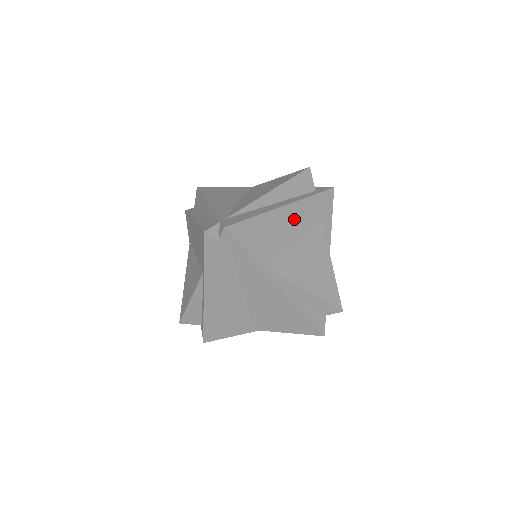
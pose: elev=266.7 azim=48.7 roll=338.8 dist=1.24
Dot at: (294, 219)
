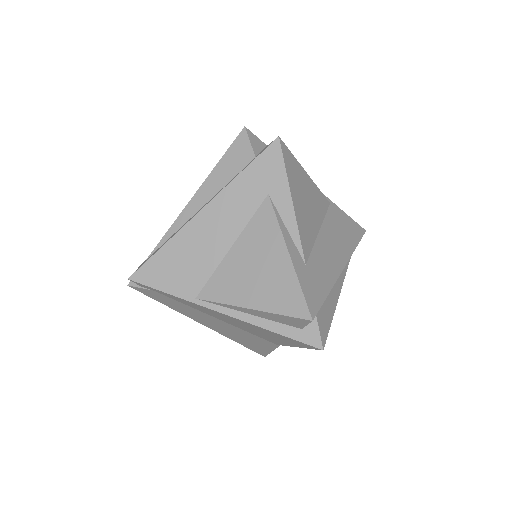
Dot at: (220, 220)
